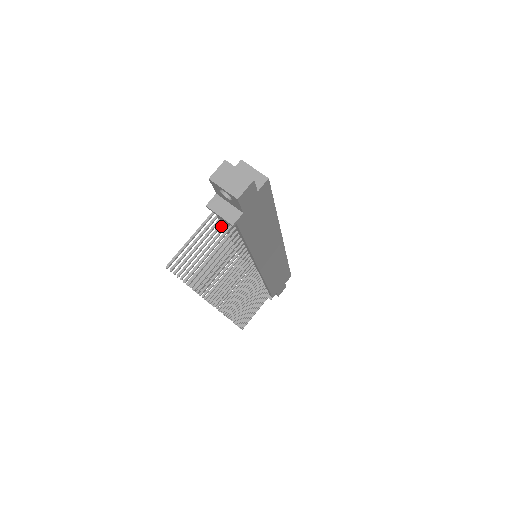
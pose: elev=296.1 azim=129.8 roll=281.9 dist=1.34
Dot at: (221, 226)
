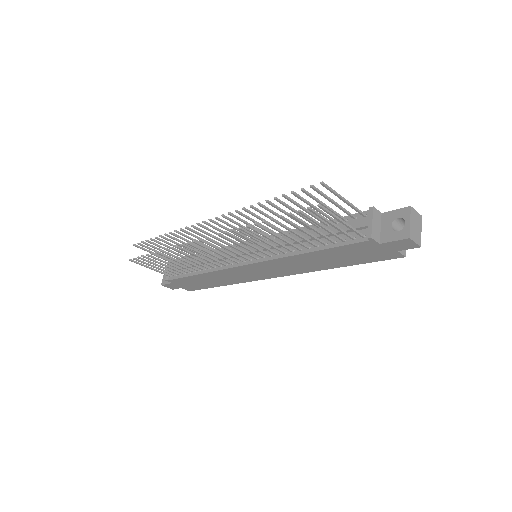
Dot at: (334, 222)
